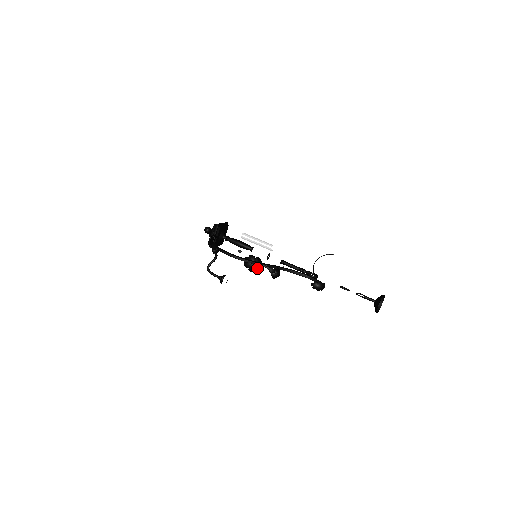
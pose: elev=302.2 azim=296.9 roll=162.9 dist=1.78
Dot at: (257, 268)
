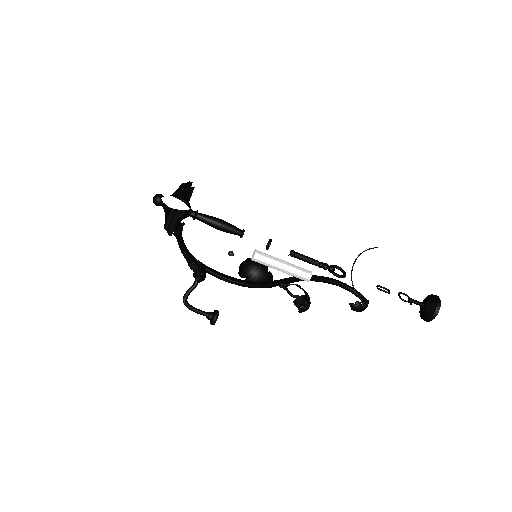
Dot at: (276, 302)
